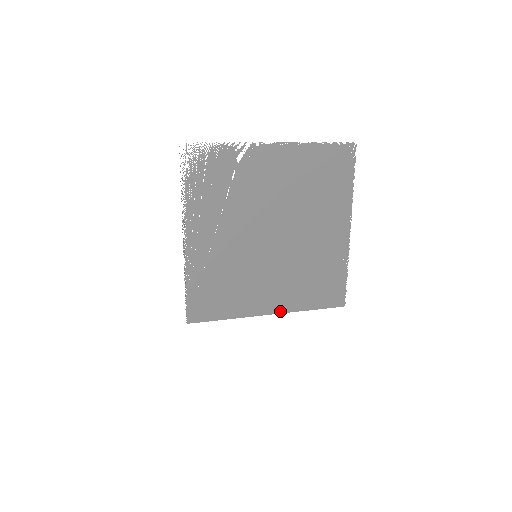
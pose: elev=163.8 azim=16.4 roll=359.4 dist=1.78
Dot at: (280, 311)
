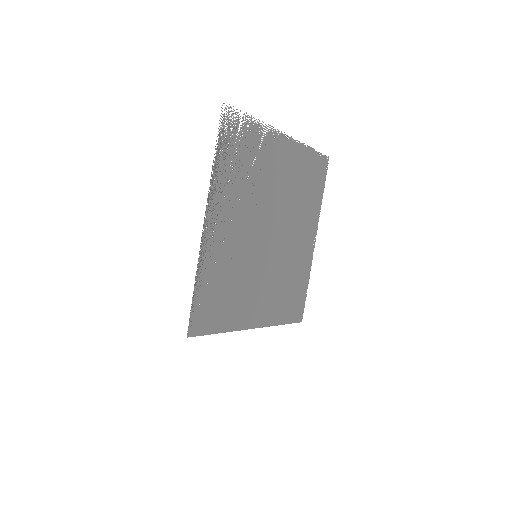
Dot at: (262, 324)
